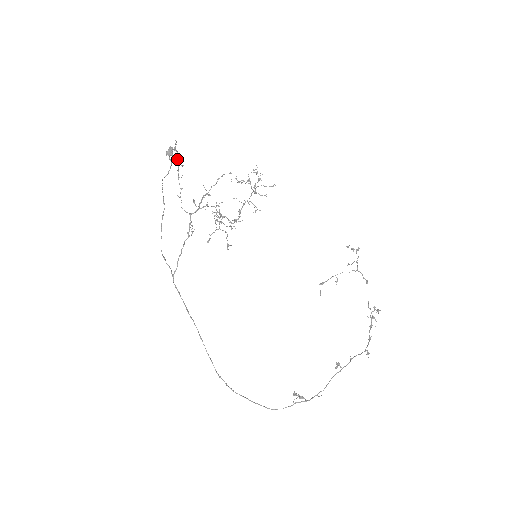
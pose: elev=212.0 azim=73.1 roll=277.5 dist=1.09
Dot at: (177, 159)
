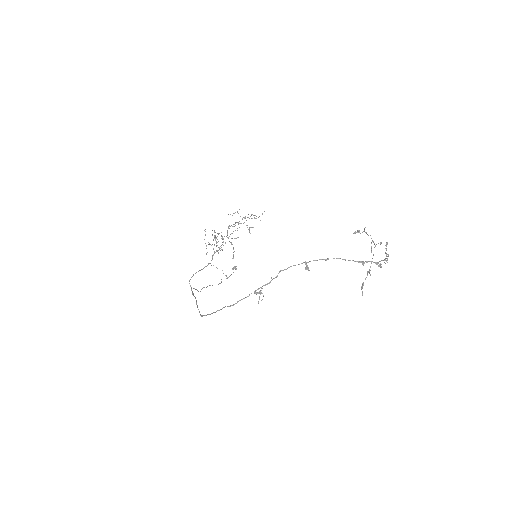
Dot at: occluded
